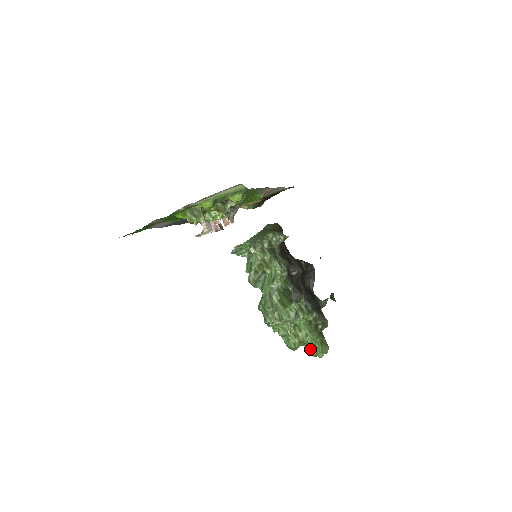
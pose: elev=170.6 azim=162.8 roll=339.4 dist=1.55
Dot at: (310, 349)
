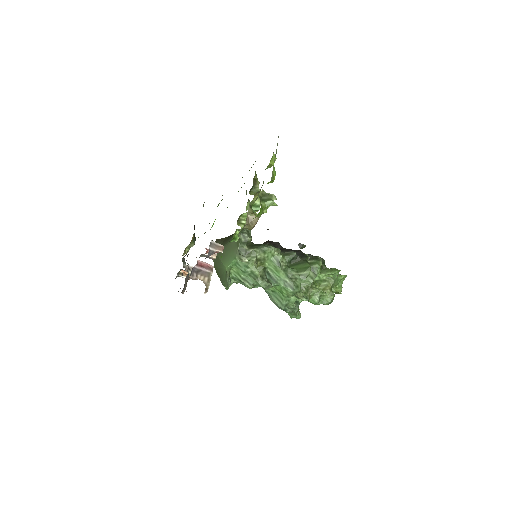
Dot at: (334, 291)
